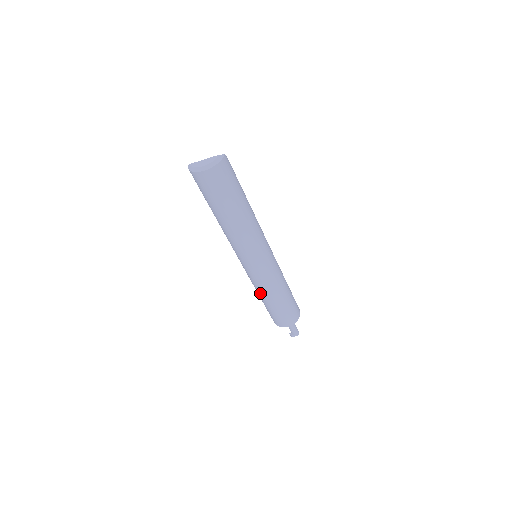
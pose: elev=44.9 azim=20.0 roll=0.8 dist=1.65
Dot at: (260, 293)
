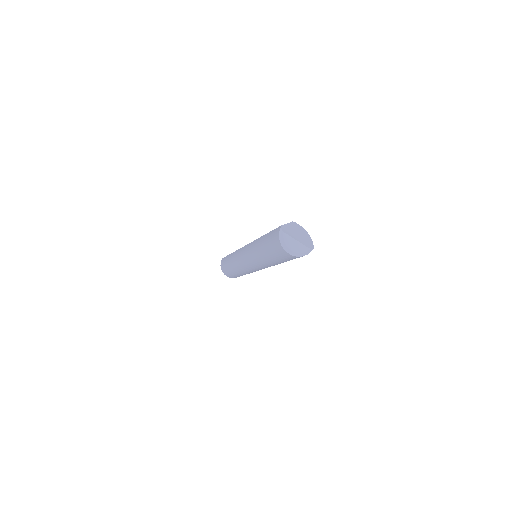
Dot at: (233, 265)
